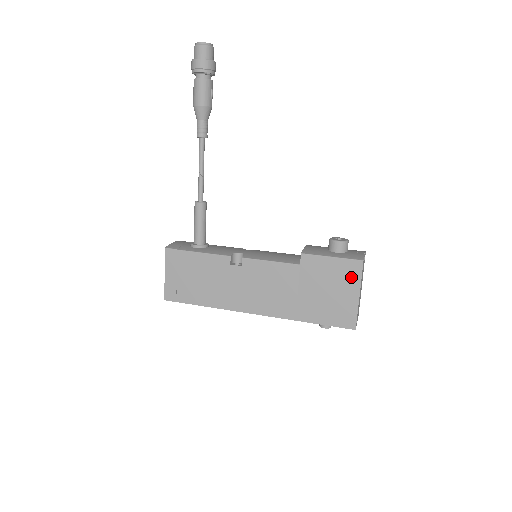
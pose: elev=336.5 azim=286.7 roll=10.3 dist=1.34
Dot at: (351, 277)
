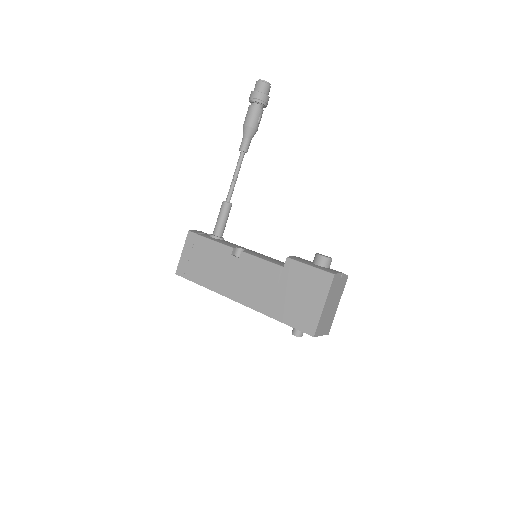
Dot at: (321, 287)
